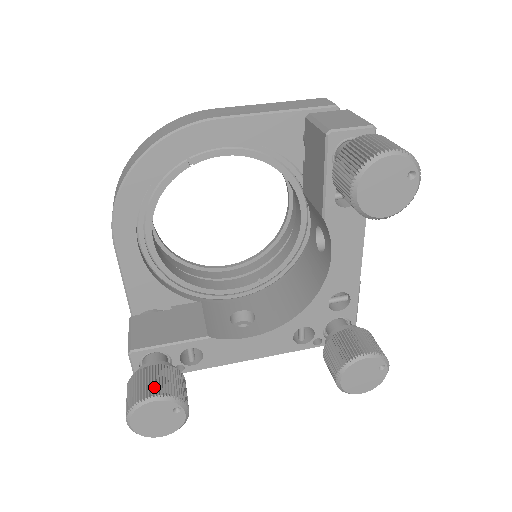
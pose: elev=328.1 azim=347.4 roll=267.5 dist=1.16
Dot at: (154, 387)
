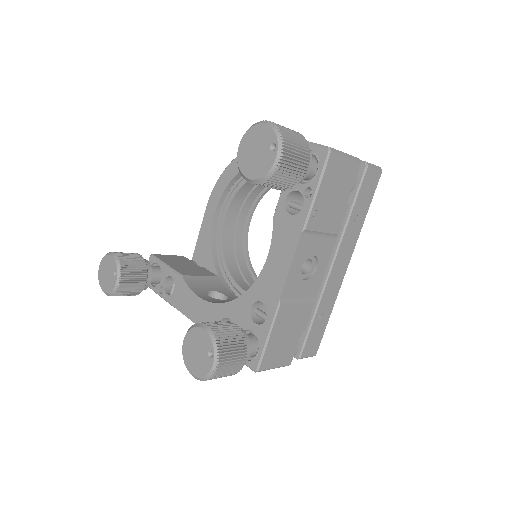
Dot at: (122, 254)
